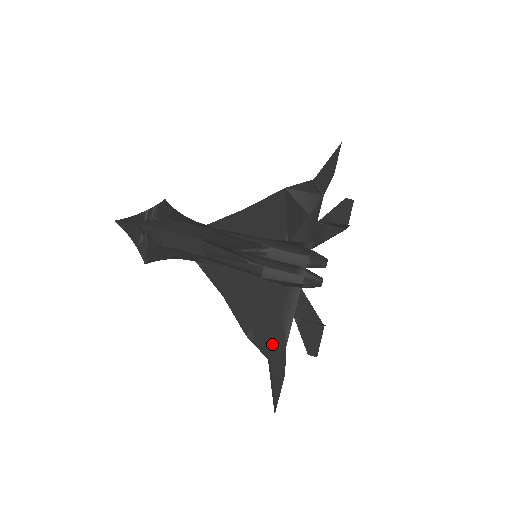
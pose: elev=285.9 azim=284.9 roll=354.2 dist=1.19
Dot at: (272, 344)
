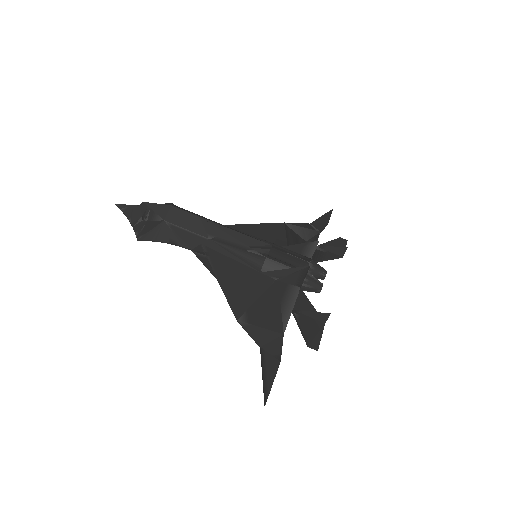
Dot at: (267, 330)
